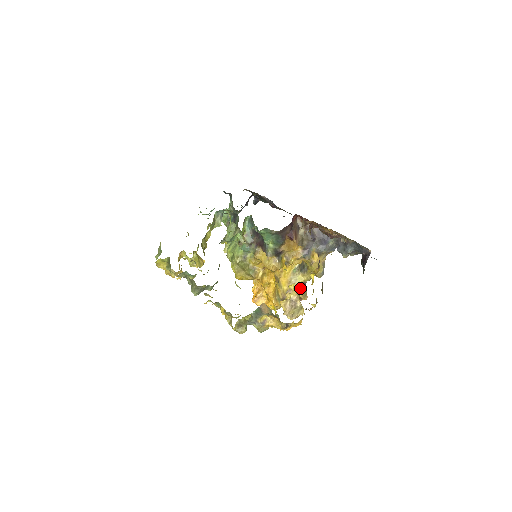
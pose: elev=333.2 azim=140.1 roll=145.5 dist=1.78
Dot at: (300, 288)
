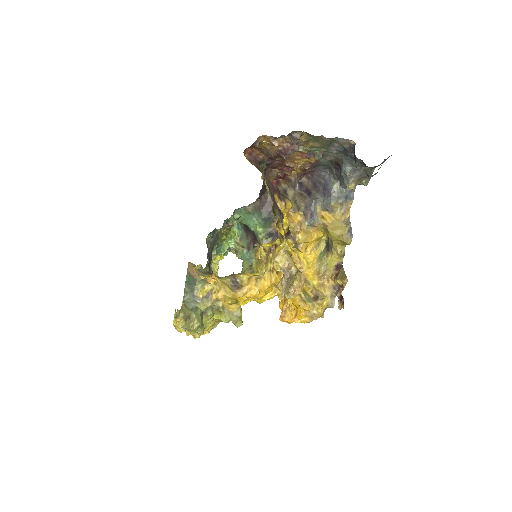
Dot at: (336, 273)
